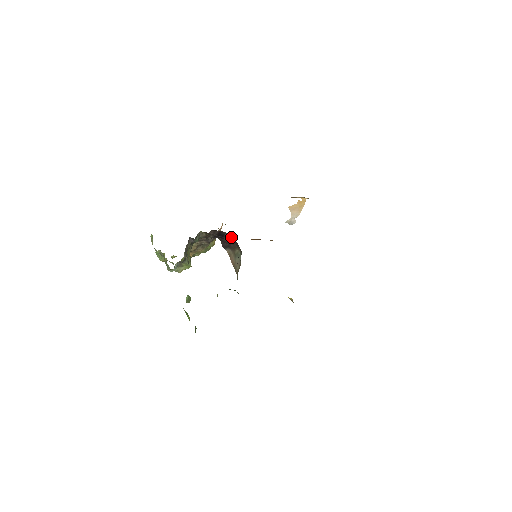
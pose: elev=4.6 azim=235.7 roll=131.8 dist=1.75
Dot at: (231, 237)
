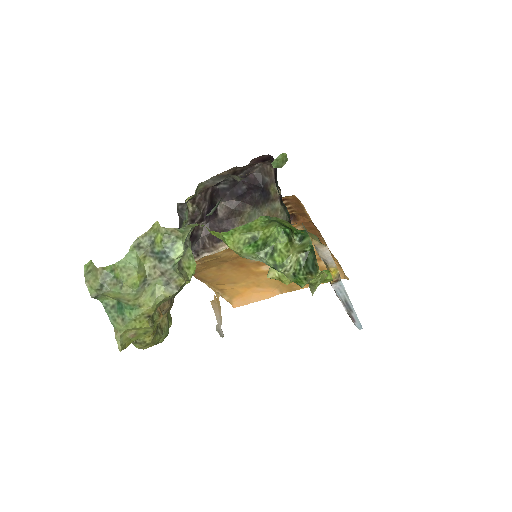
Dot at: (225, 206)
